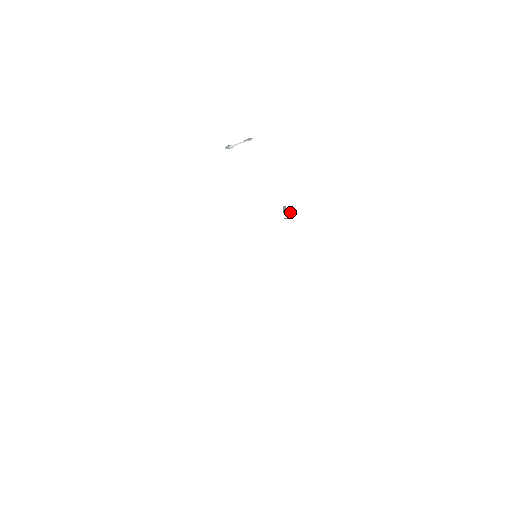
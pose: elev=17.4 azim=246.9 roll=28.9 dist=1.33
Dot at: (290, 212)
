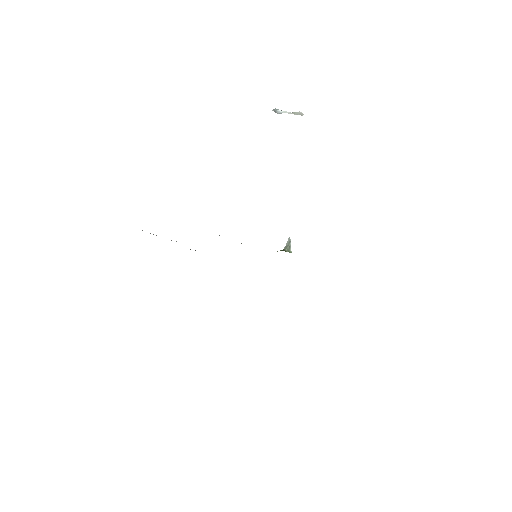
Dot at: (291, 251)
